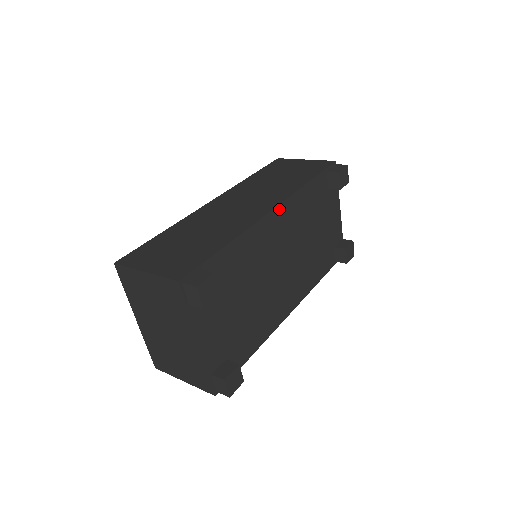
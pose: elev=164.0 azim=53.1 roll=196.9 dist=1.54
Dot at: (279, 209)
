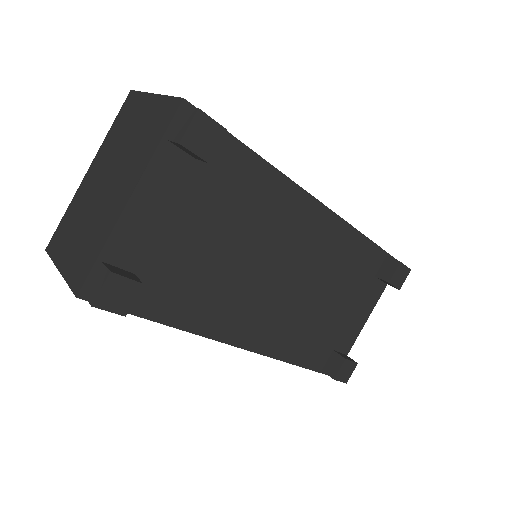
Dot at: (324, 212)
